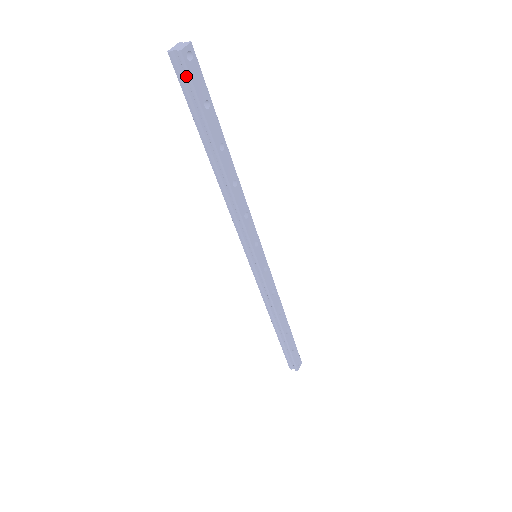
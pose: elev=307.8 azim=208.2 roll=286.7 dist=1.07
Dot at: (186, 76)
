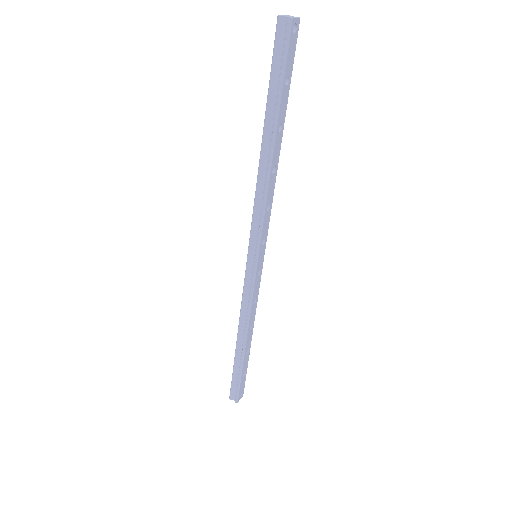
Dot at: (285, 44)
